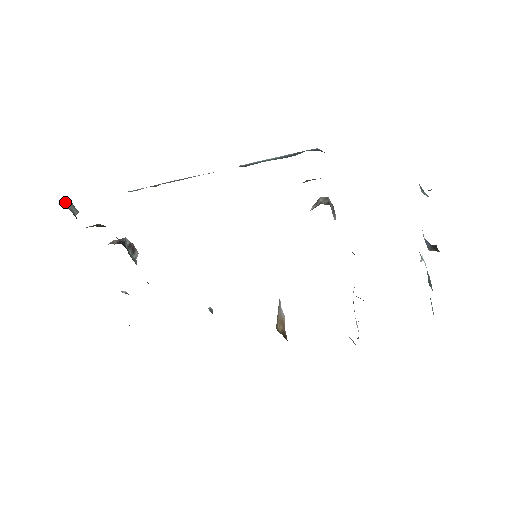
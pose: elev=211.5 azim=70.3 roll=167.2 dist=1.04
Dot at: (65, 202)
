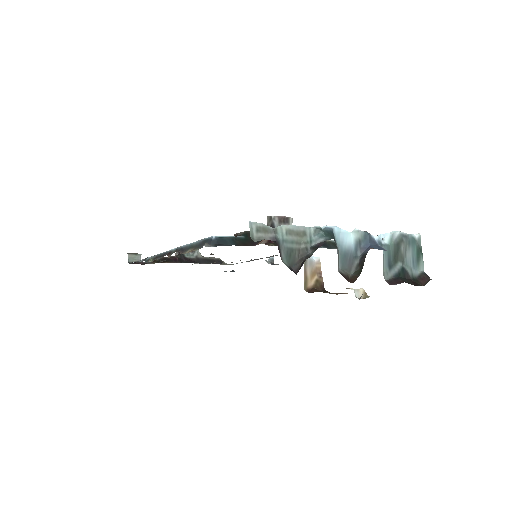
Dot at: (128, 259)
